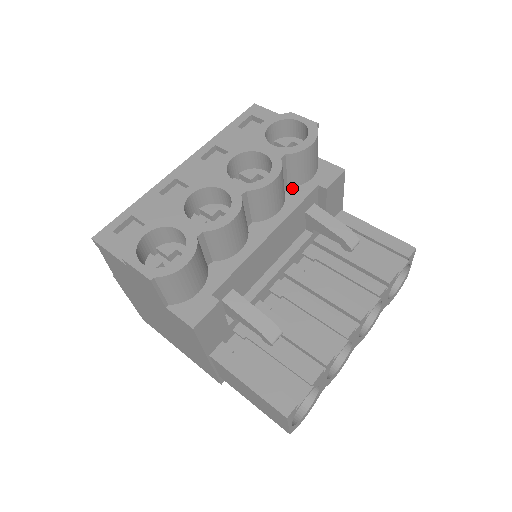
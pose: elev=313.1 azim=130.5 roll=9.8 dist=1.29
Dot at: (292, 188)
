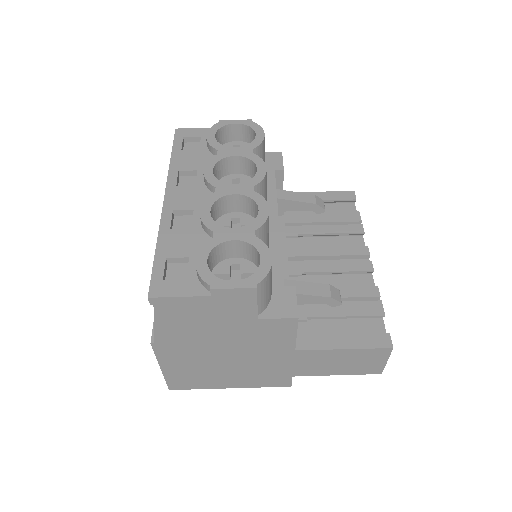
Dot at: occluded
